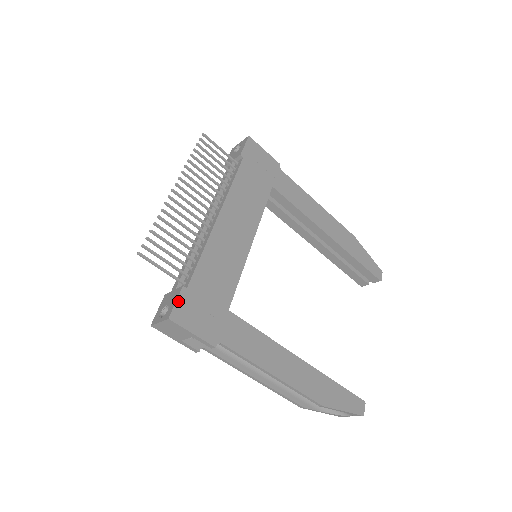
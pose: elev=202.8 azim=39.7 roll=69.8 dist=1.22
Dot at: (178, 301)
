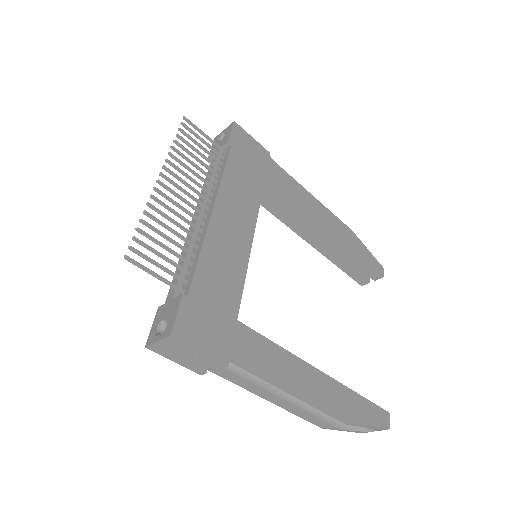
Dot at: (179, 313)
